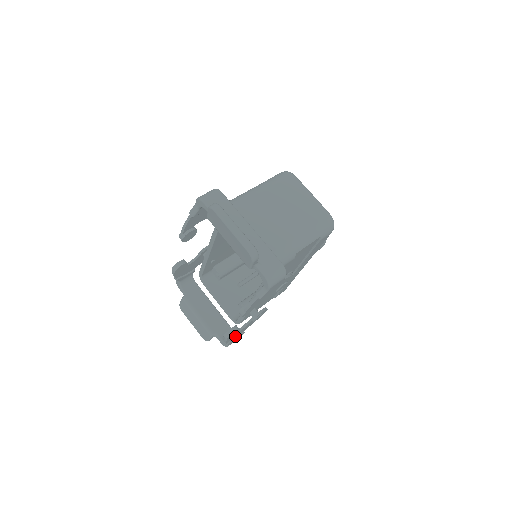
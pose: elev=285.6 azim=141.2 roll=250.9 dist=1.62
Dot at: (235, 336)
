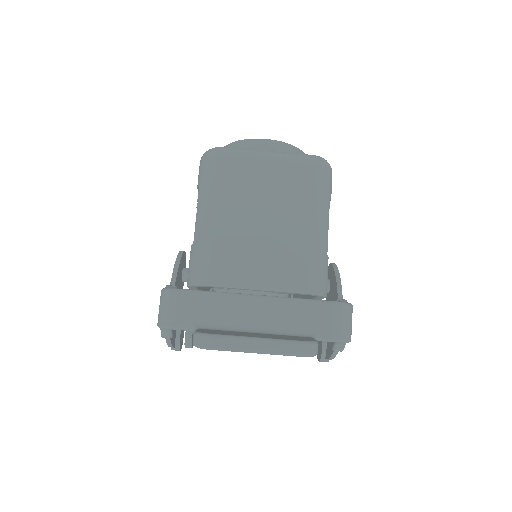
Dot at: occluded
